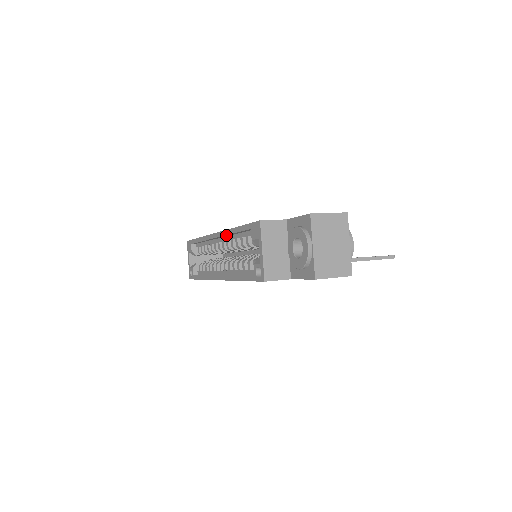
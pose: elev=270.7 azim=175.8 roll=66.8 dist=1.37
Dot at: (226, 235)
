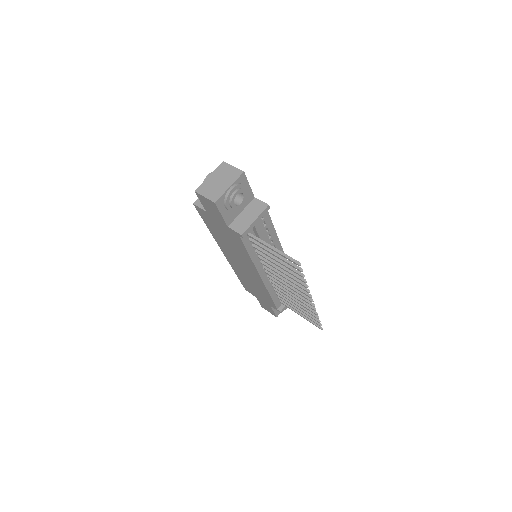
Dot at: occluded
